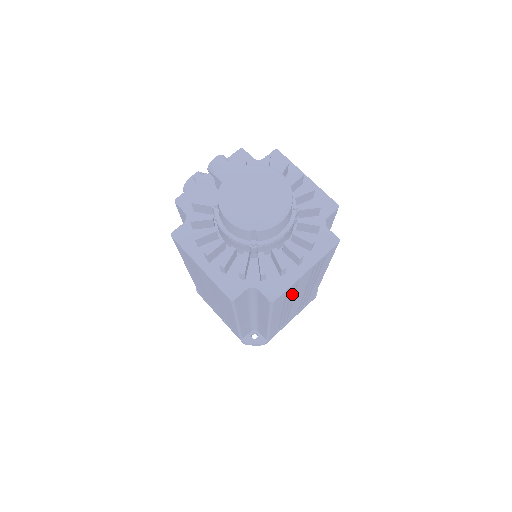
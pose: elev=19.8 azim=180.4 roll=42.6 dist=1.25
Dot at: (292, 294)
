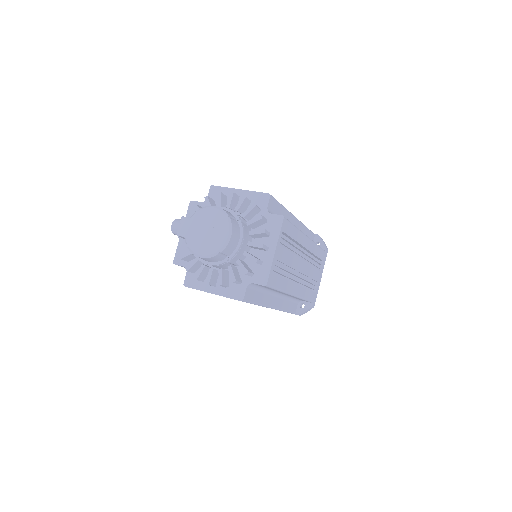
Dot at: (284, 268)
